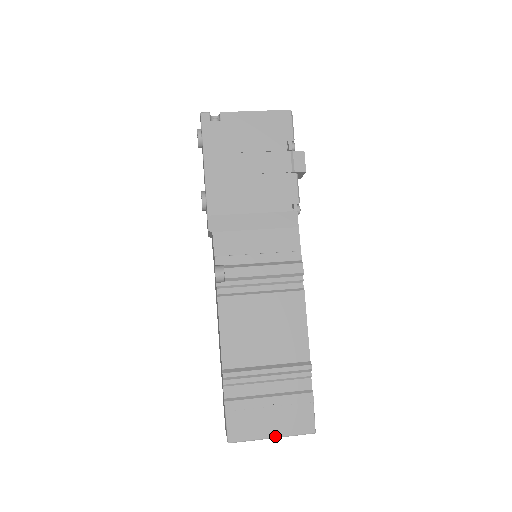
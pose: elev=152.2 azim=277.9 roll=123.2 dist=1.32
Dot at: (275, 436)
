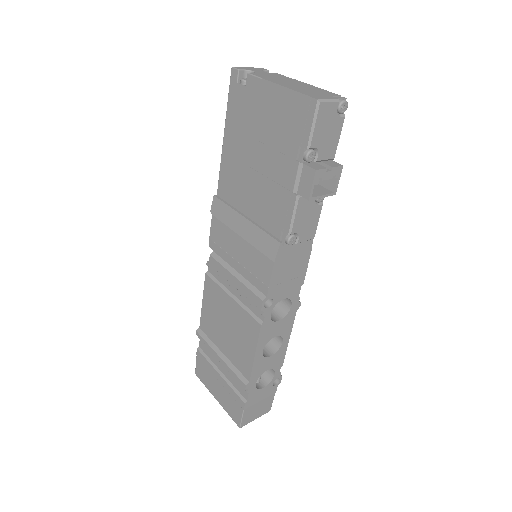
Dot at: (218, 400)
